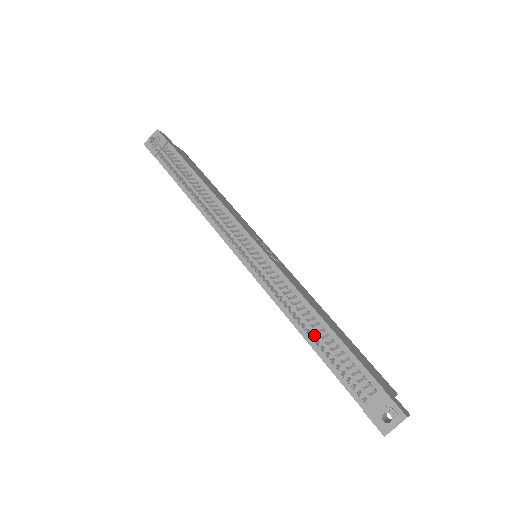
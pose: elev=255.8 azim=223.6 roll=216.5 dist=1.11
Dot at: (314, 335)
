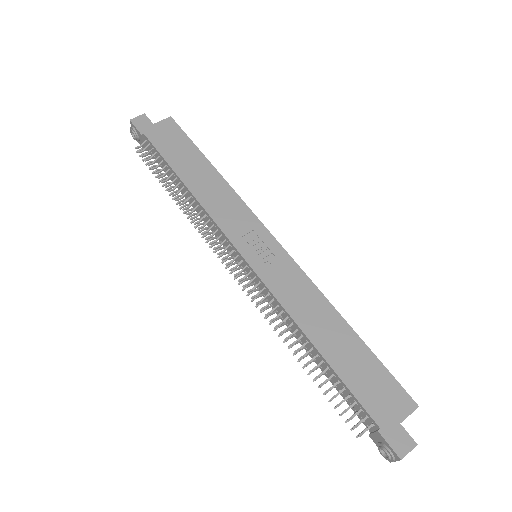
Dot at: occluded
